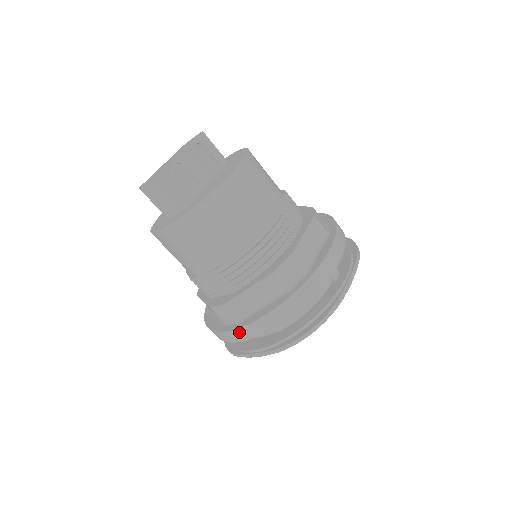
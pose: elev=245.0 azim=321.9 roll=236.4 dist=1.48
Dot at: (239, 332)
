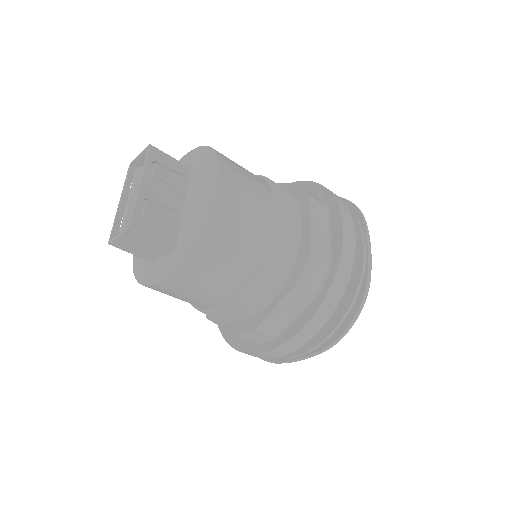
Dot at: (279, 350)
